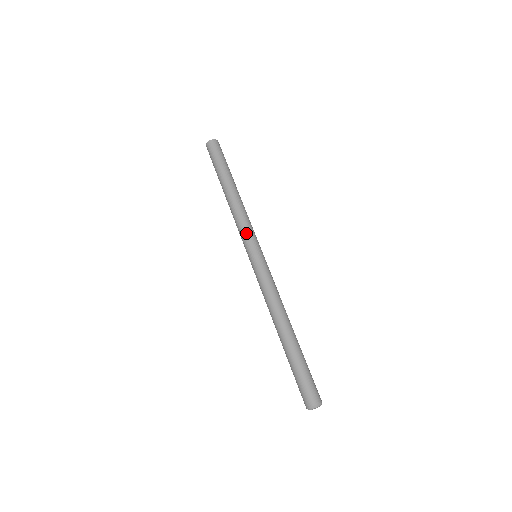
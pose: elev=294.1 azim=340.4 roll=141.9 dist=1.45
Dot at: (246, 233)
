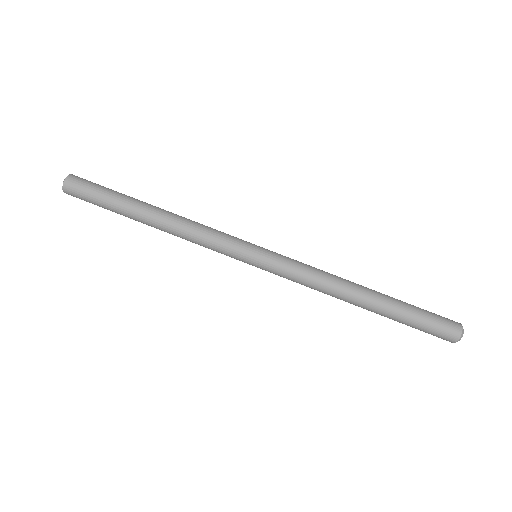
Dot at: (227, 237)
